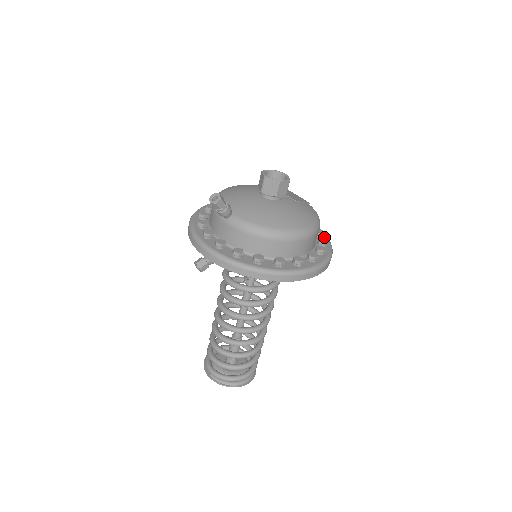
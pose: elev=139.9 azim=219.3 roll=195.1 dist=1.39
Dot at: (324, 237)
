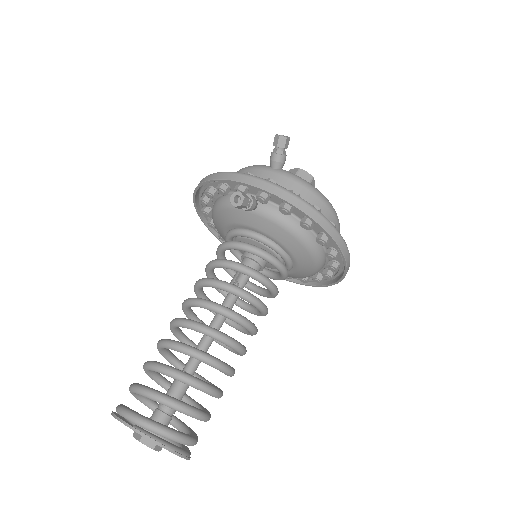
Dot at: occluded
